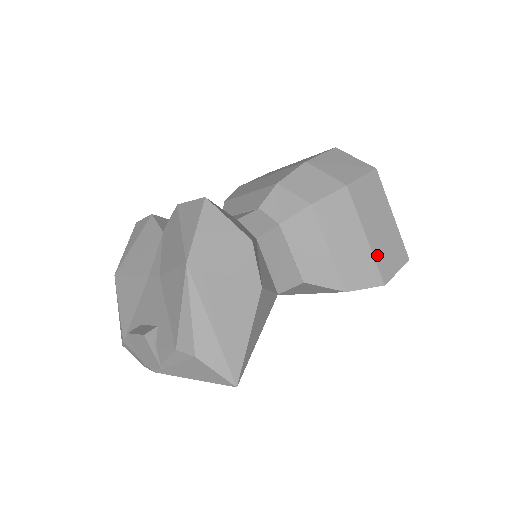
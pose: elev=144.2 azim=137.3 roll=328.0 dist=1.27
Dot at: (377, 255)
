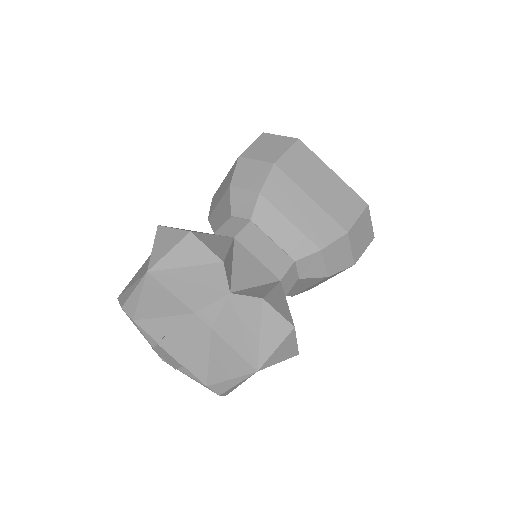
Dot at: occluded
